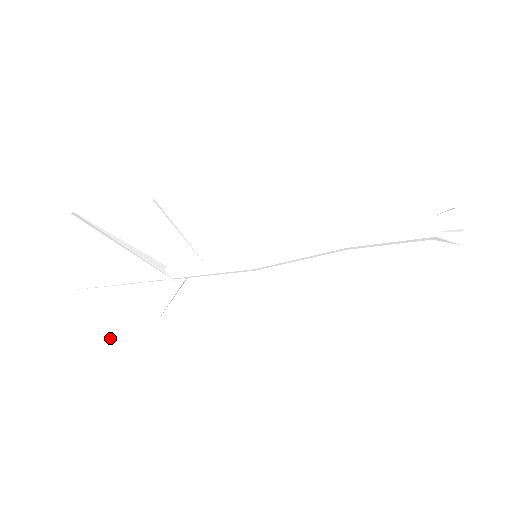
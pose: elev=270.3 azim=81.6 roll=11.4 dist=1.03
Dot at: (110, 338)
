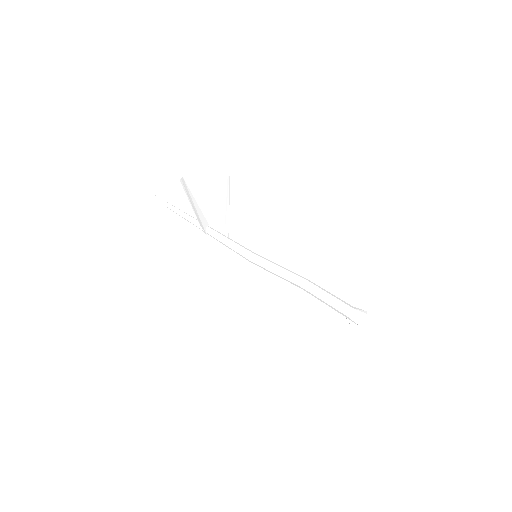
Dot at: (155, 239)
